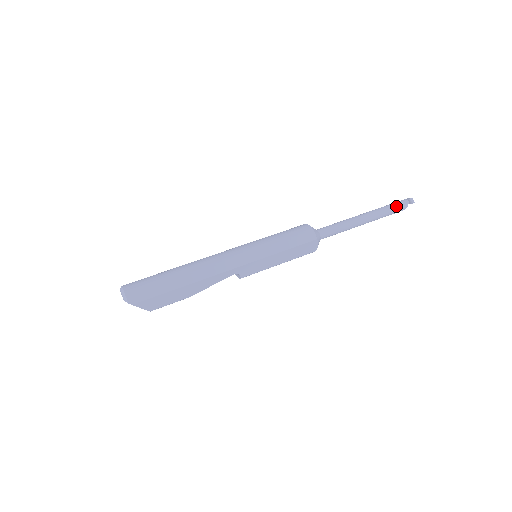
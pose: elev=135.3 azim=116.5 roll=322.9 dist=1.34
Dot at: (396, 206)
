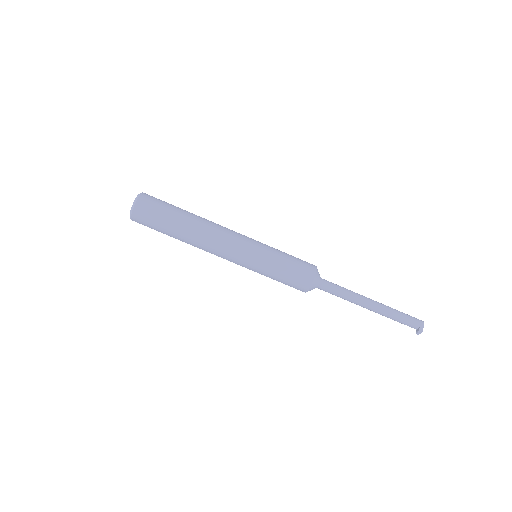
Dot at: (403, 323)
